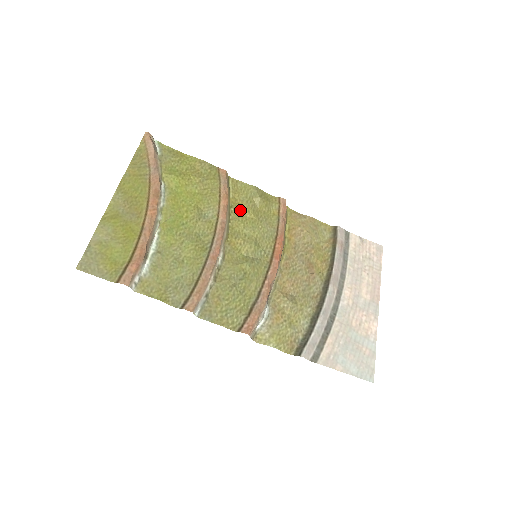
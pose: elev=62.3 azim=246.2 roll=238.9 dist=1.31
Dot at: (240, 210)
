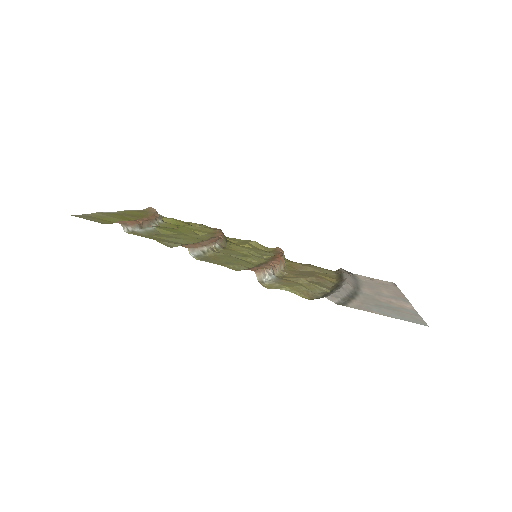
Dot at: (237, 244)
